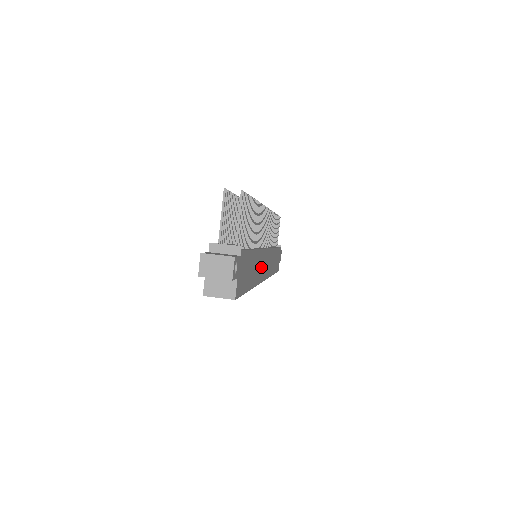
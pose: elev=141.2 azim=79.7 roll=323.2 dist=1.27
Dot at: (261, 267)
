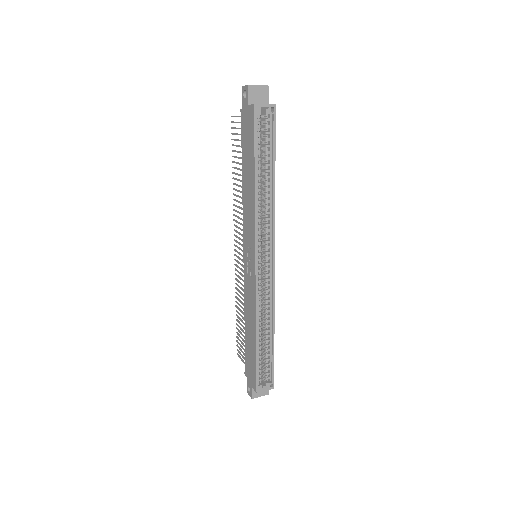
Dot at: occluded
